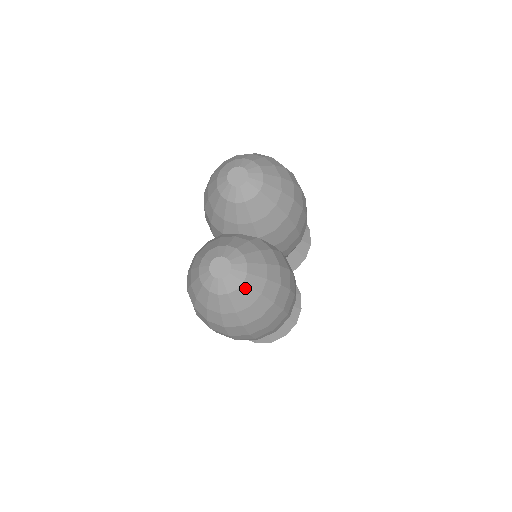
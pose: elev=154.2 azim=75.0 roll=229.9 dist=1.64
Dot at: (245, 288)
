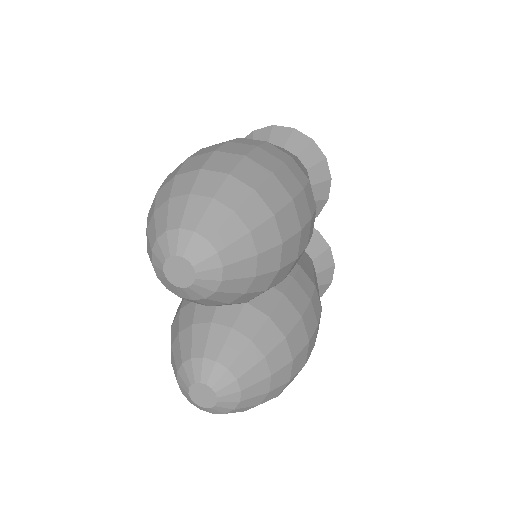
Dot at: (245, 402)
